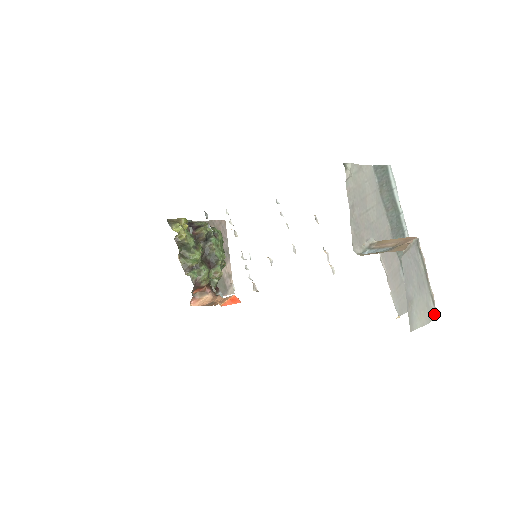
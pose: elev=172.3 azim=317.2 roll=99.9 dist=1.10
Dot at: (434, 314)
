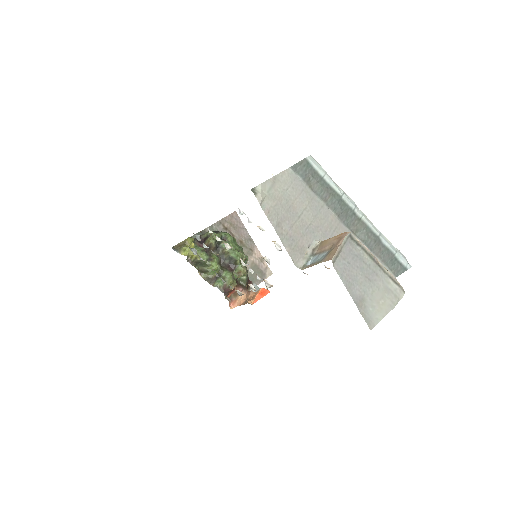
Dot at: (400, 293)
